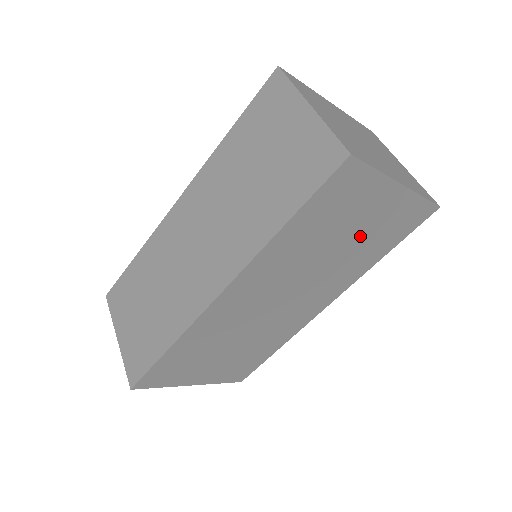
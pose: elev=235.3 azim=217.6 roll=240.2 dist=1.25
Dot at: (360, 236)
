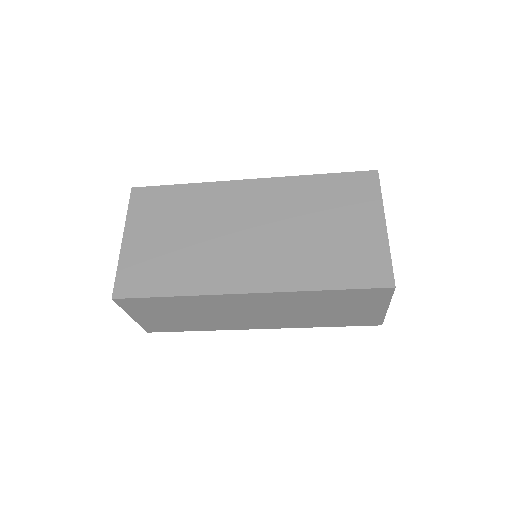
Dot at: occluded
